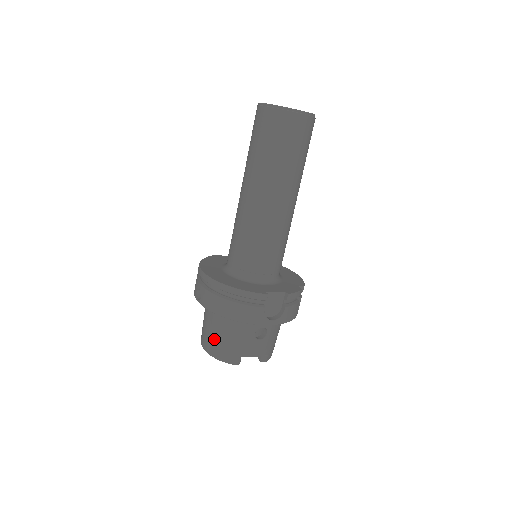
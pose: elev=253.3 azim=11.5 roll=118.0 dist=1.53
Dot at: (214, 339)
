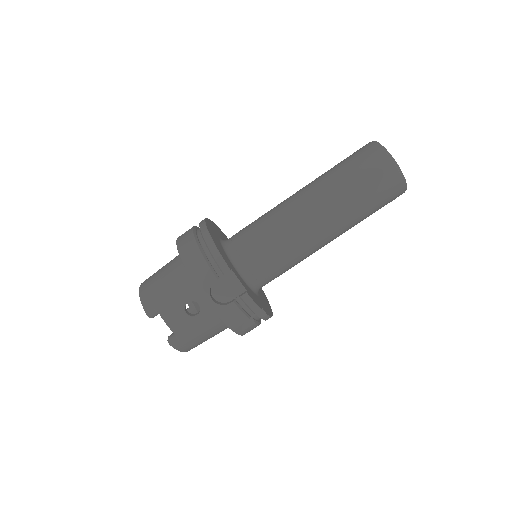
Dot at: (156, 278)
